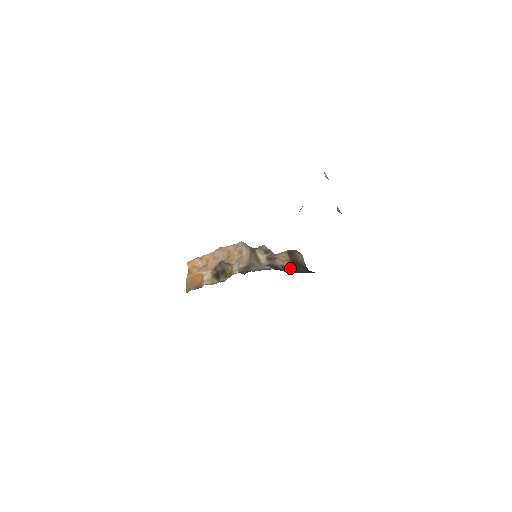
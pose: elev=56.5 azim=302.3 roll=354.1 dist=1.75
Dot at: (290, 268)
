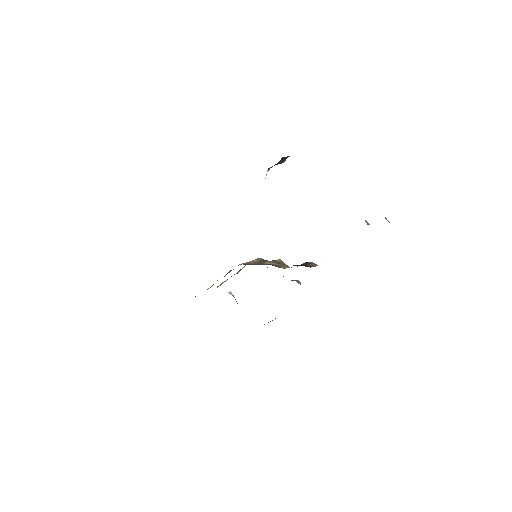
Dot at: occluded
